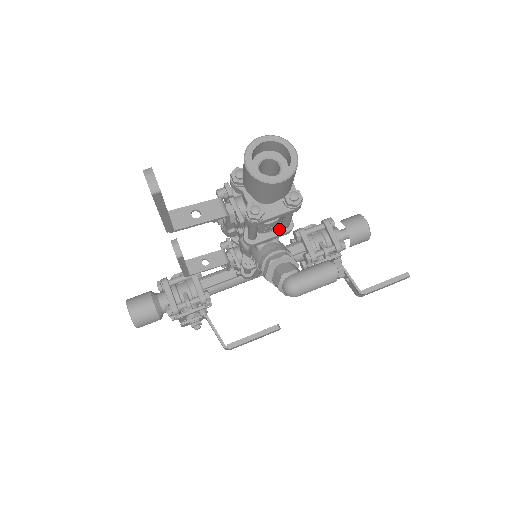
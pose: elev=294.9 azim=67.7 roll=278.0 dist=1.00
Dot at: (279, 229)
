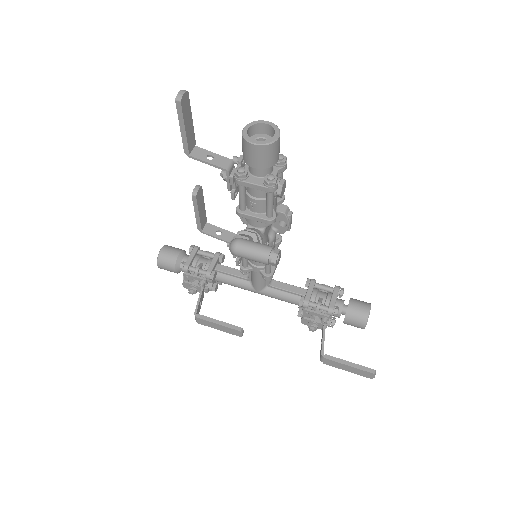
Dot at: (263, 215)
